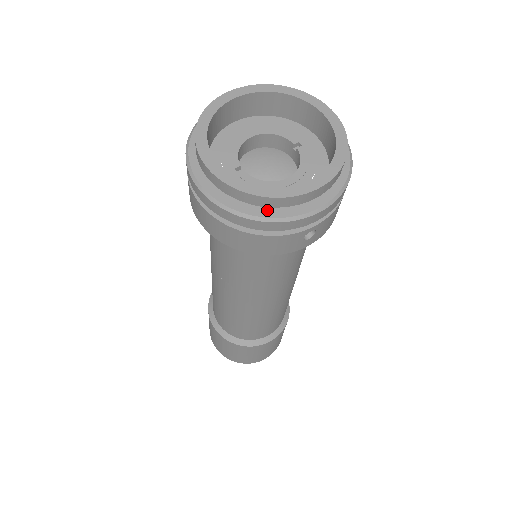
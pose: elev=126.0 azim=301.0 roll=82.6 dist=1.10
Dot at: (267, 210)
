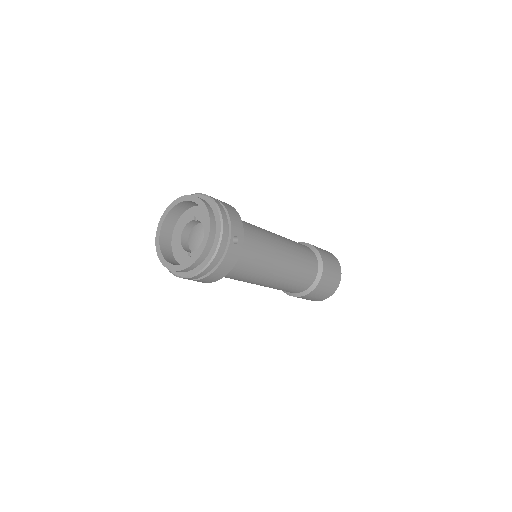
Dot at: (208, 257)
